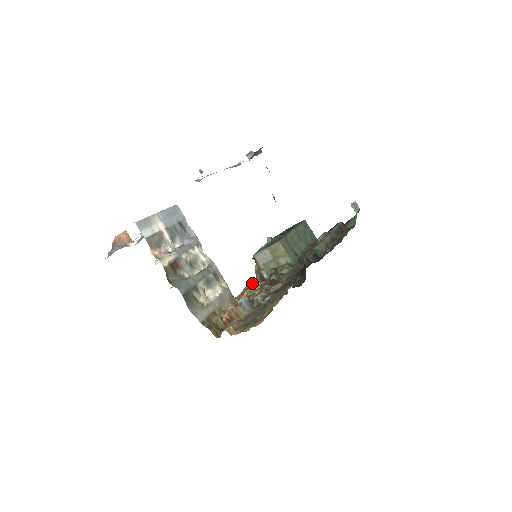
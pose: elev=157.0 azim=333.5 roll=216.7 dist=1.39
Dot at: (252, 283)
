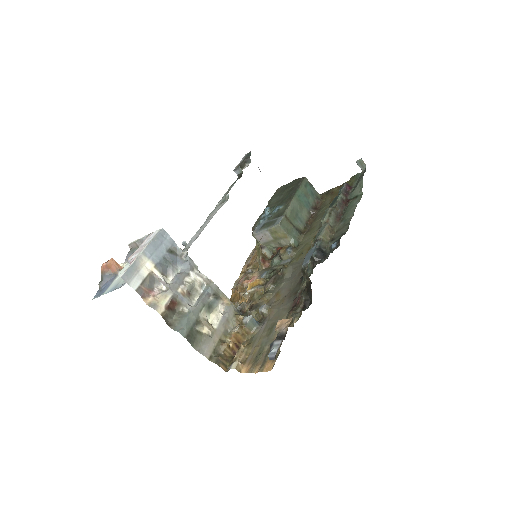
Dot at: (254, 254)
